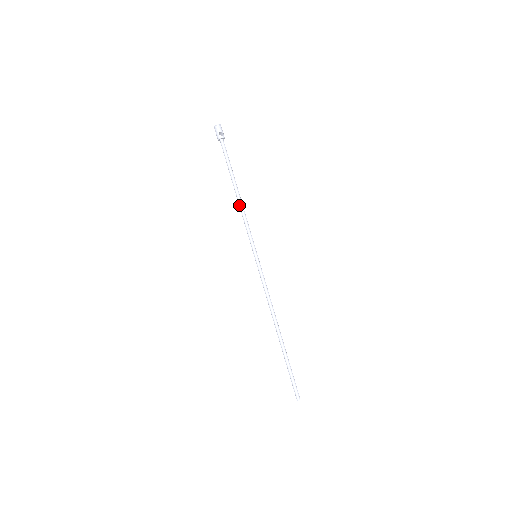
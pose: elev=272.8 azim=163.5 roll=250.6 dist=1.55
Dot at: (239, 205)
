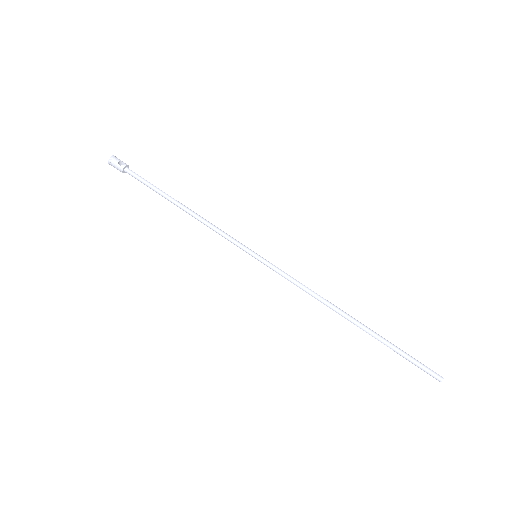
Dot at: (195, 218)
